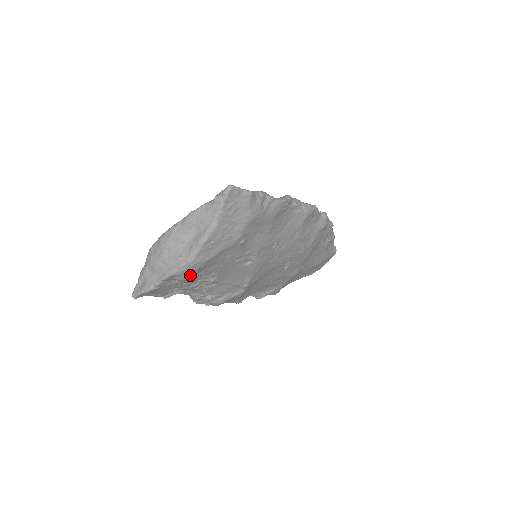
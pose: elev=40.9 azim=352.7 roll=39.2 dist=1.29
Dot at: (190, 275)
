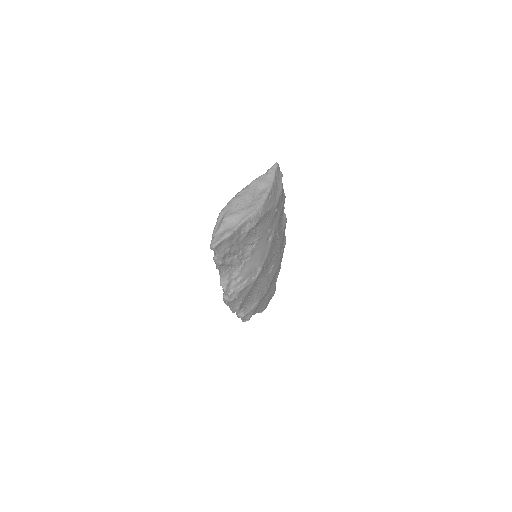
Dot at: (256, 223)
